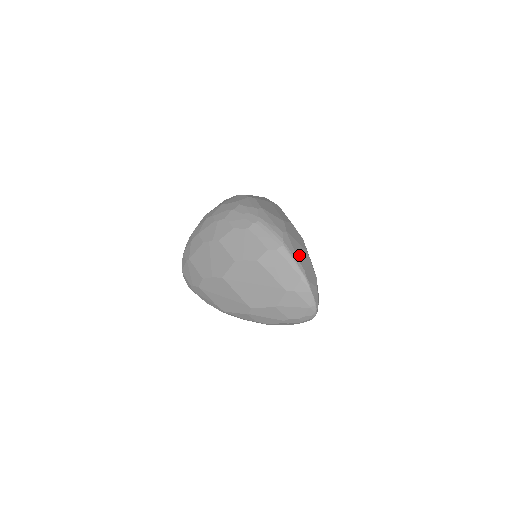
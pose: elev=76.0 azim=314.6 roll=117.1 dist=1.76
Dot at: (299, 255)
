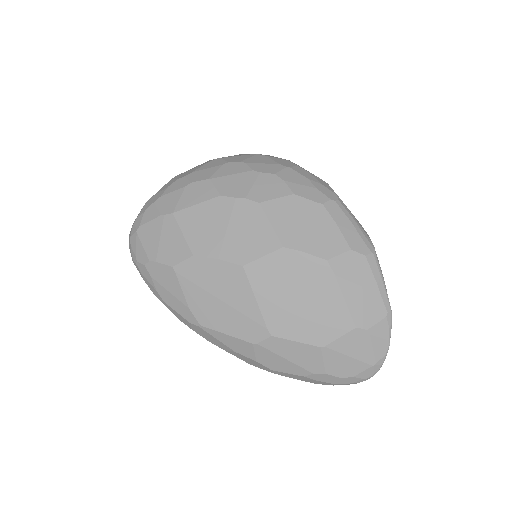
Dot at: occluded
